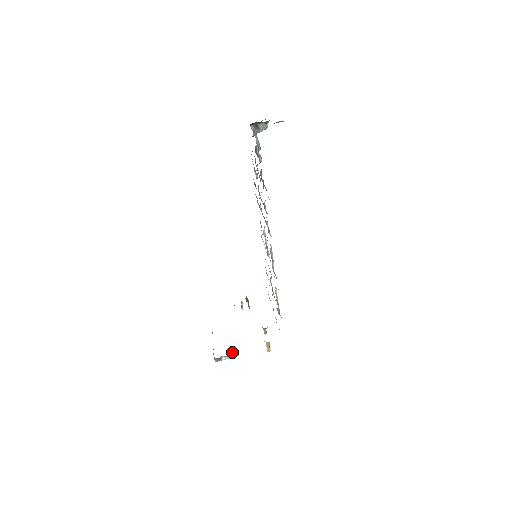
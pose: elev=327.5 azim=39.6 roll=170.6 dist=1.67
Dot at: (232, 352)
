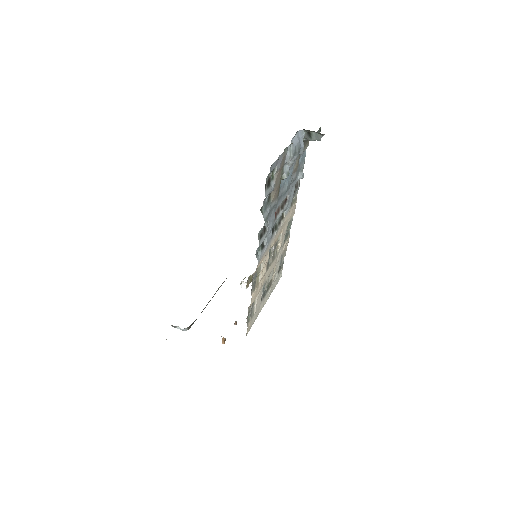
Dot at: (188, 327)
